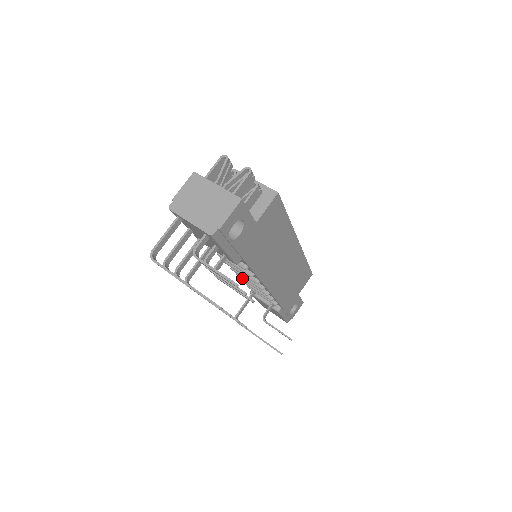
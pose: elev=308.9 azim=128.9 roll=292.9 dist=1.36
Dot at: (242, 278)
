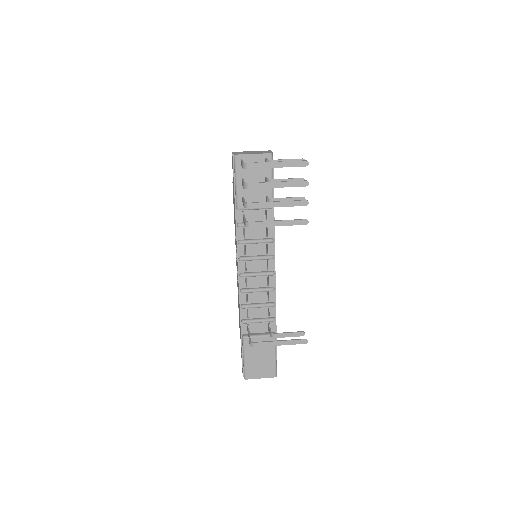
Dot at: (247, 289)
